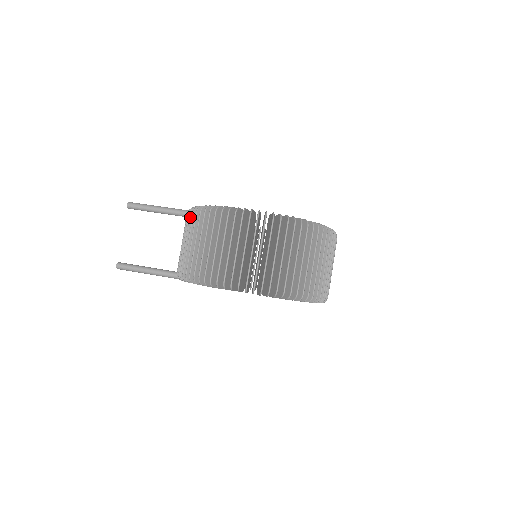
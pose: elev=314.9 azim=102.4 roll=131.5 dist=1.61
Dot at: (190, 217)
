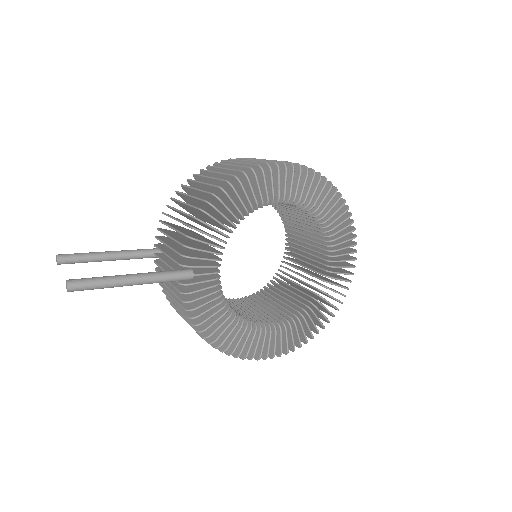
Dot at: (173, 198)
